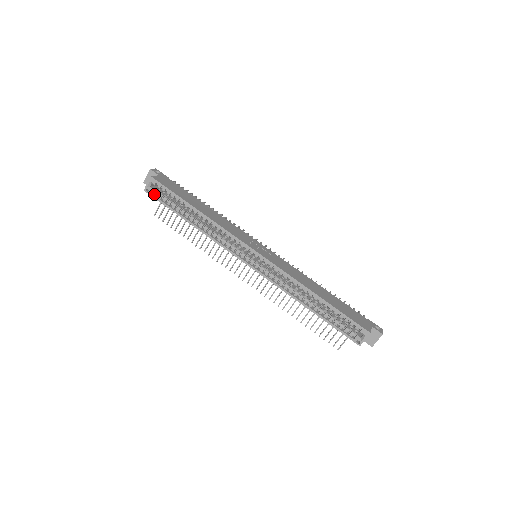
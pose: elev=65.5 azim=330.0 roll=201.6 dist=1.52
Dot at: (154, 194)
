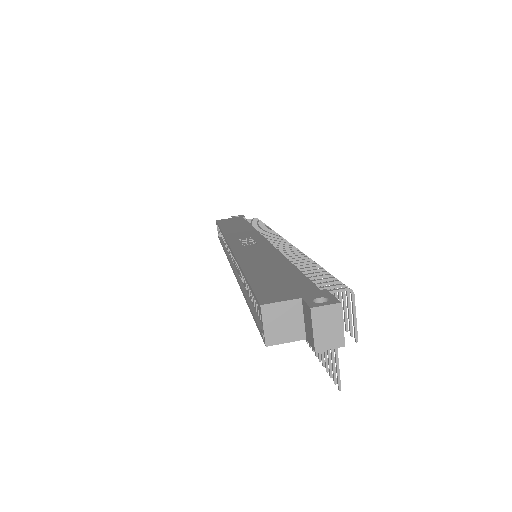
Dot at: occluded
